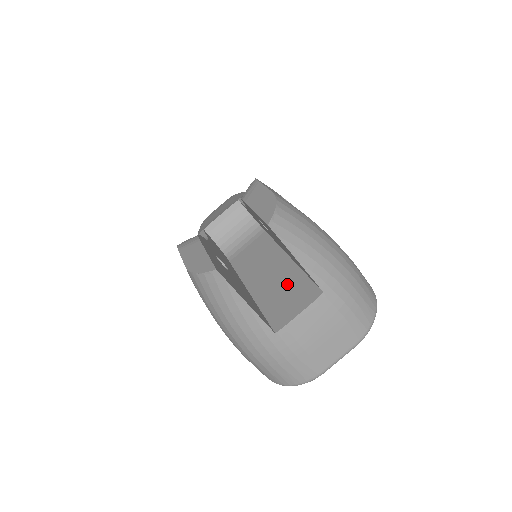
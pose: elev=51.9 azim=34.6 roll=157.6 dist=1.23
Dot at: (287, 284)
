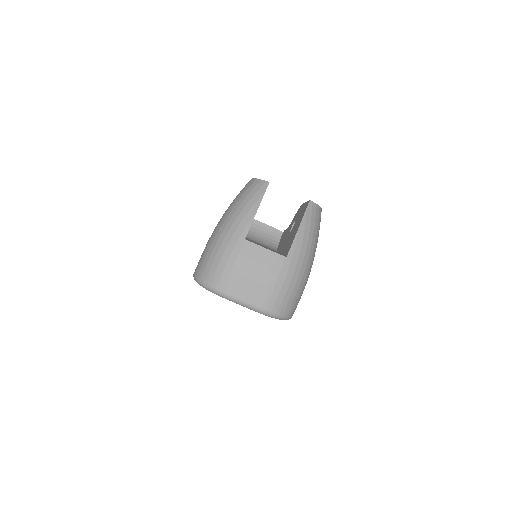
Dot at: occluded
